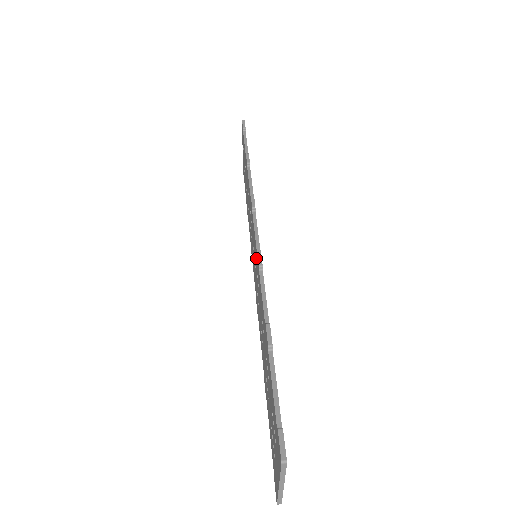
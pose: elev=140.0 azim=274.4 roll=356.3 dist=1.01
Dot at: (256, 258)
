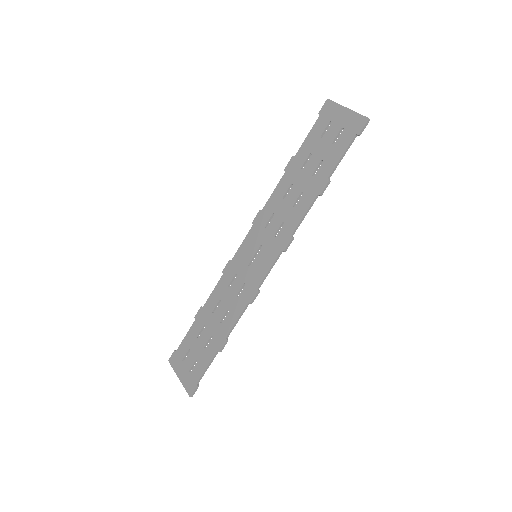
Dot at: (256, 231)
